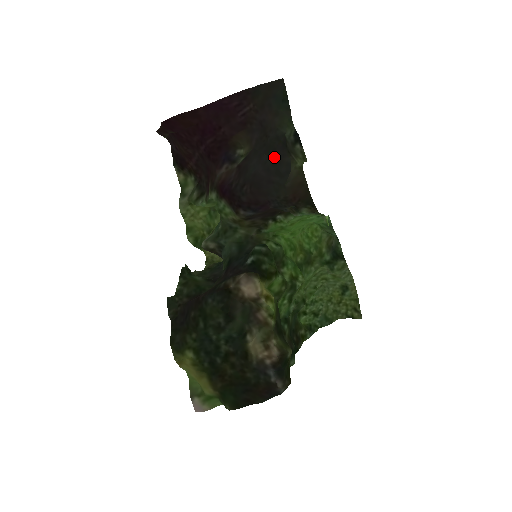
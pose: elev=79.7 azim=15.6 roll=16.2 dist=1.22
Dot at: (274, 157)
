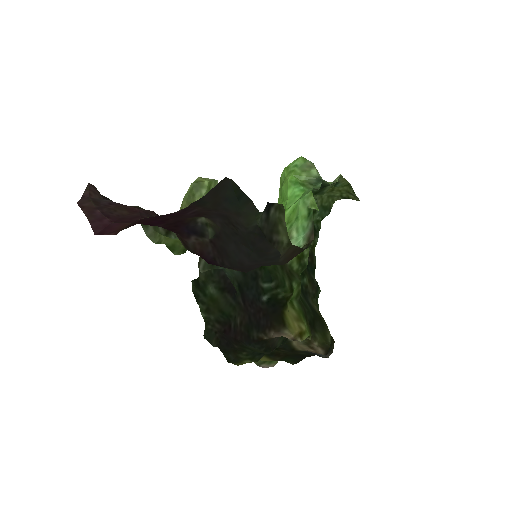
Dot at: (257, 252)
